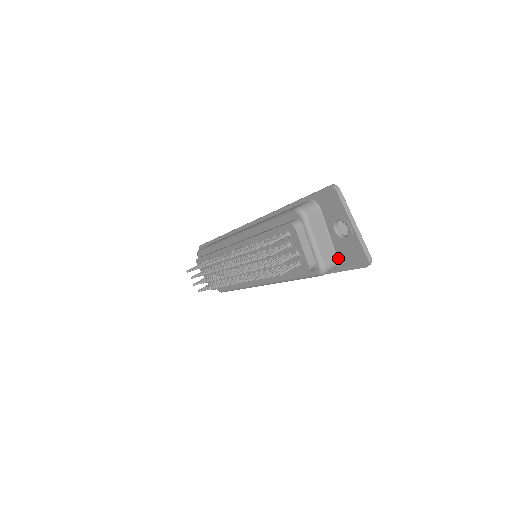
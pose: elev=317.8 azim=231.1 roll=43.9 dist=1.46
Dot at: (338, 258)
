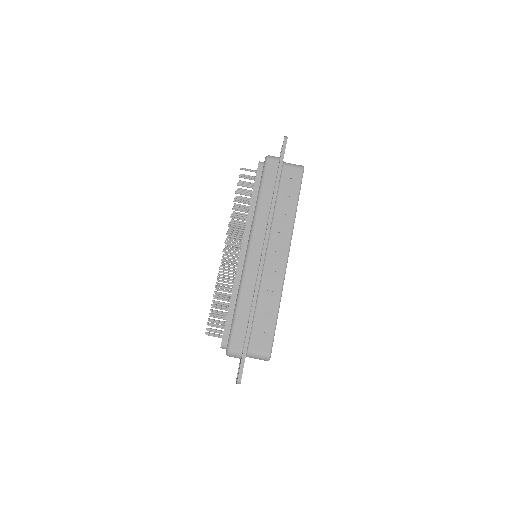
Dot at: occluded
